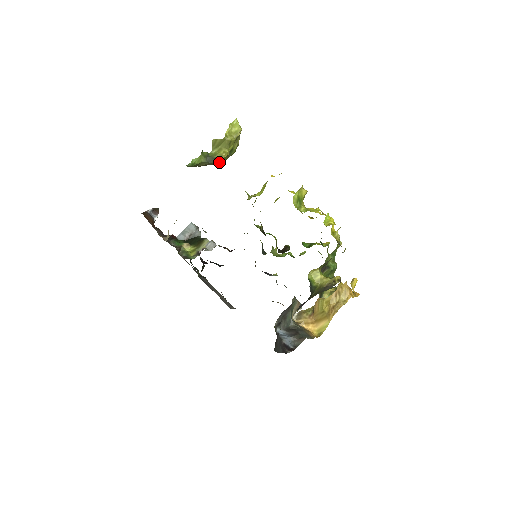
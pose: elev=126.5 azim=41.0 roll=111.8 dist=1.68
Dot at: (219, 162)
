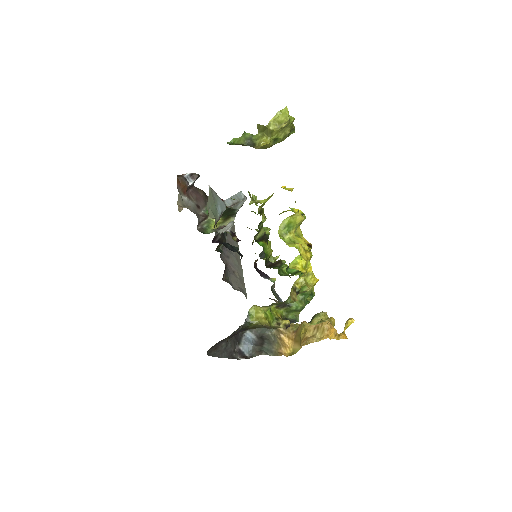
Dot at: (258, 148)
